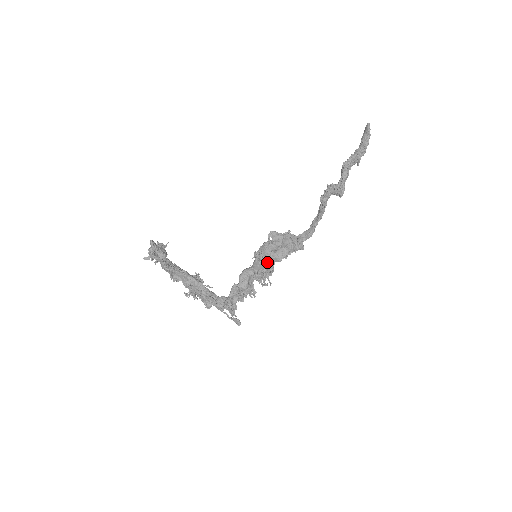
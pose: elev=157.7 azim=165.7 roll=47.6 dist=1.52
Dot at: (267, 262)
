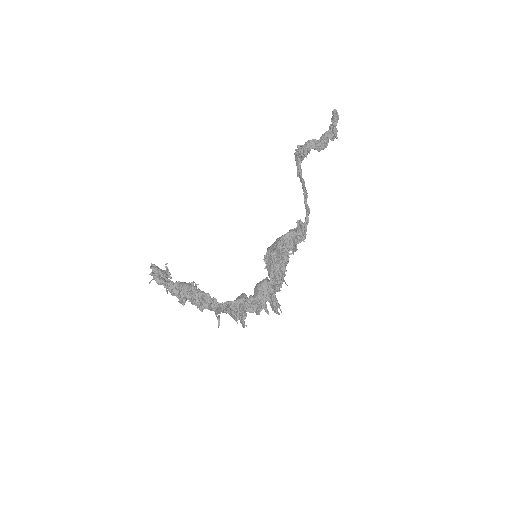
Dot at: (270, 258)
